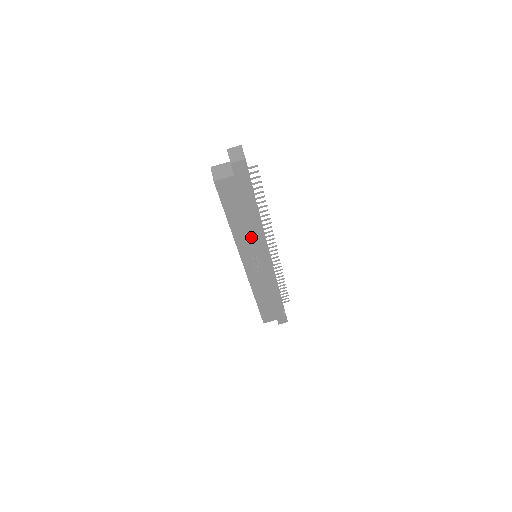
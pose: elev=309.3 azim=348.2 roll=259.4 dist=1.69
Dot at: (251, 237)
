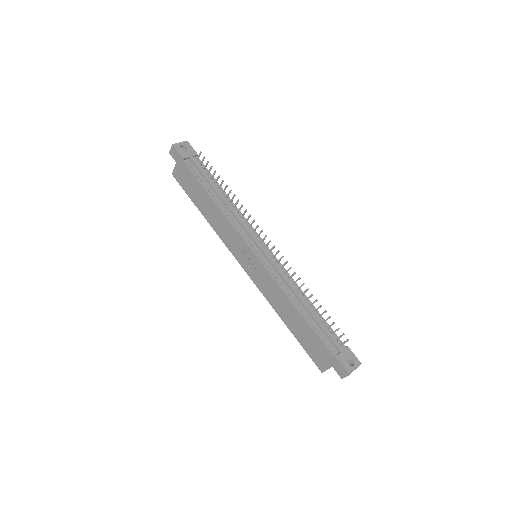
Dot at: (223, 225)
